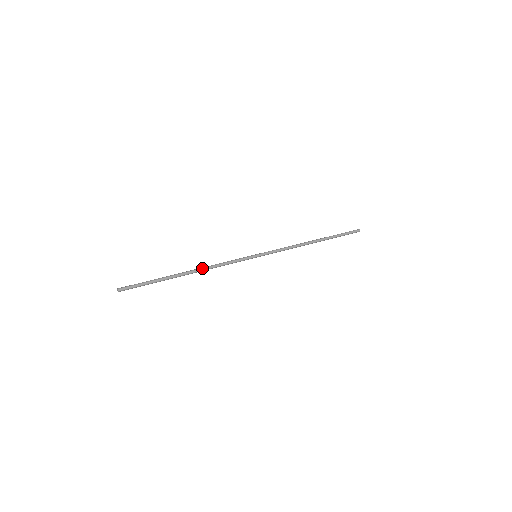
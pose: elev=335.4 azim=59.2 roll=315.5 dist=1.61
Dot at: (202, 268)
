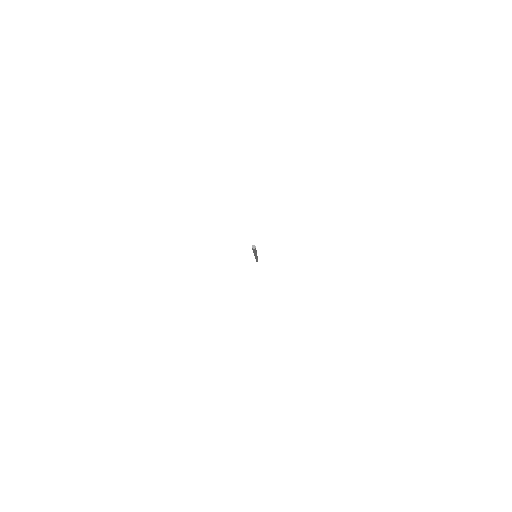
Dot at: occluded
